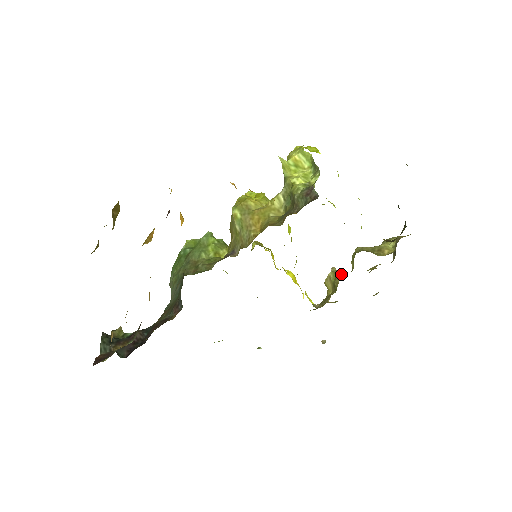
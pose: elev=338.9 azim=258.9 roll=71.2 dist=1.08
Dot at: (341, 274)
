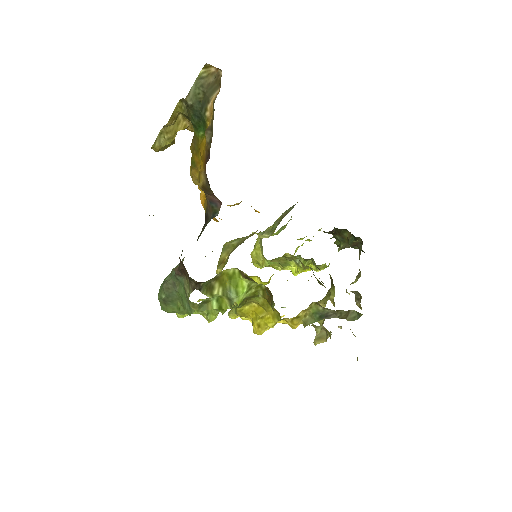
Dot at: occluded
